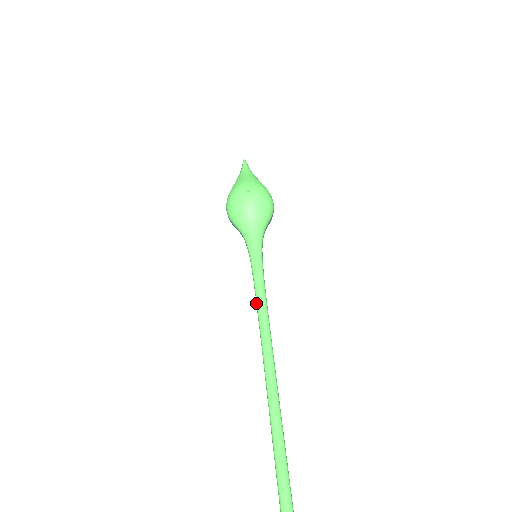
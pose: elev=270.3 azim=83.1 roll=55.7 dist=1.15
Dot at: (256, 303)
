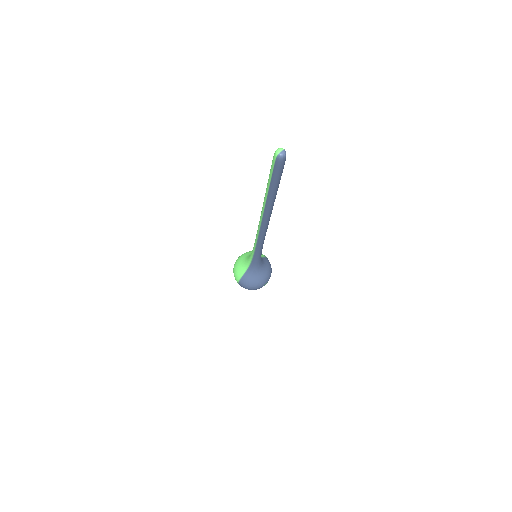
Dot at: (255, 243)
